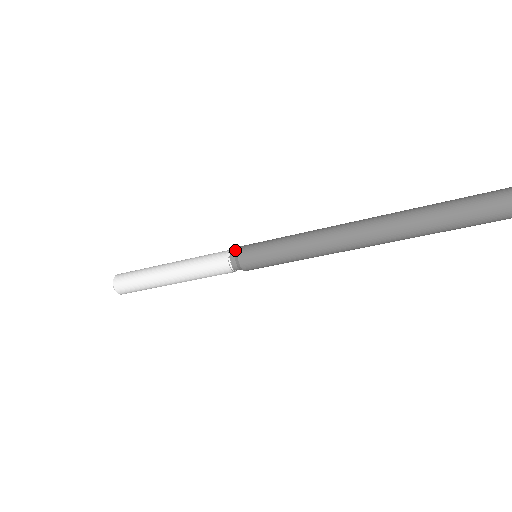
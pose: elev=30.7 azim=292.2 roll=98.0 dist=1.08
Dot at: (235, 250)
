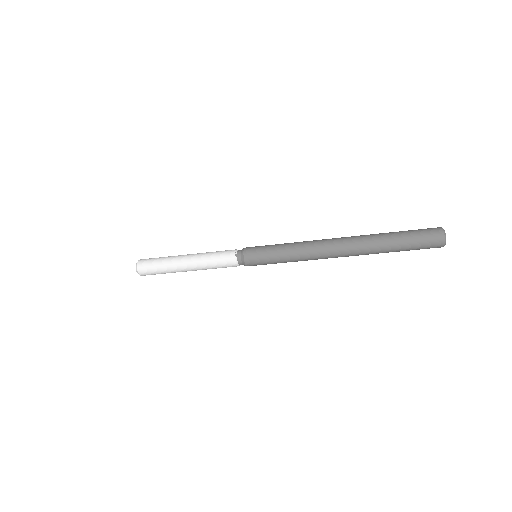
Dot at: (240, 253)
